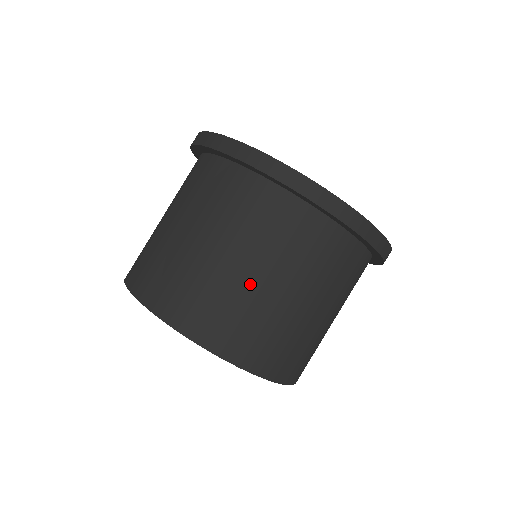
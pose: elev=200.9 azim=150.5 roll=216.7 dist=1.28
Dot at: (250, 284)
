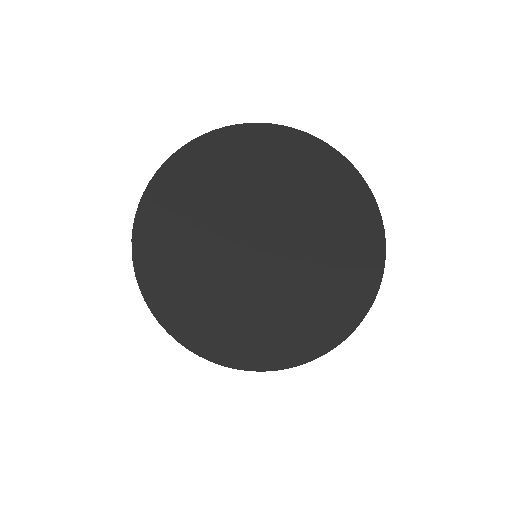
Dot at: occluded
